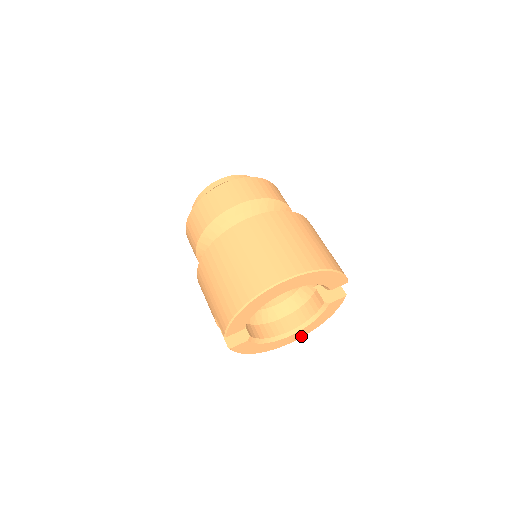
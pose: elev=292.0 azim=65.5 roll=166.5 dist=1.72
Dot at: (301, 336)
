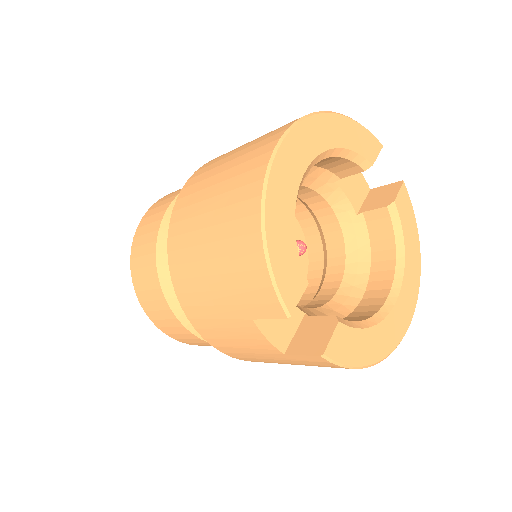
Dot at: (414, 297)
